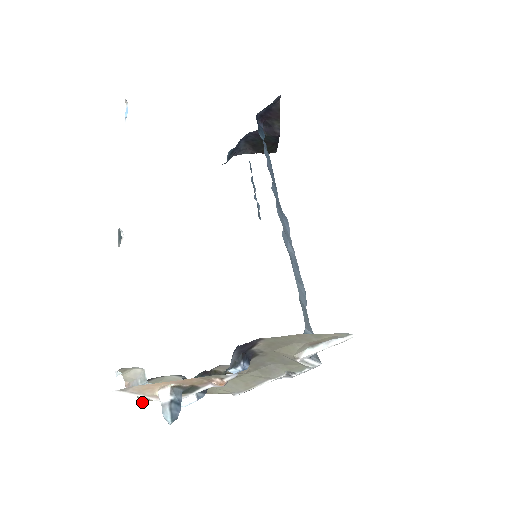
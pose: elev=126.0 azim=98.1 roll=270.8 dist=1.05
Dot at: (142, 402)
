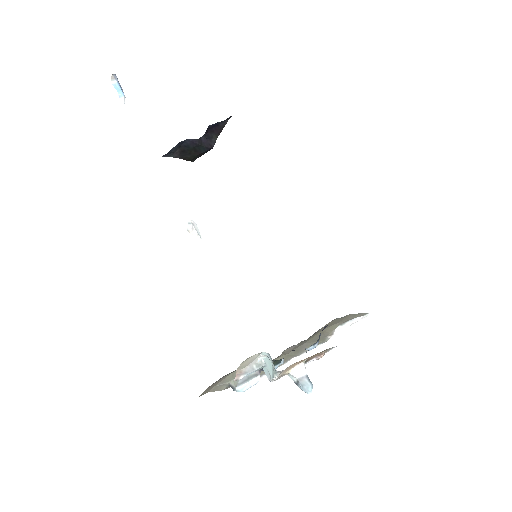
Dot at: occluded
